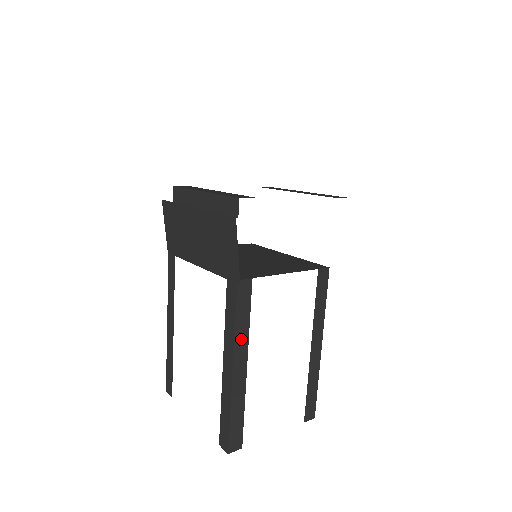
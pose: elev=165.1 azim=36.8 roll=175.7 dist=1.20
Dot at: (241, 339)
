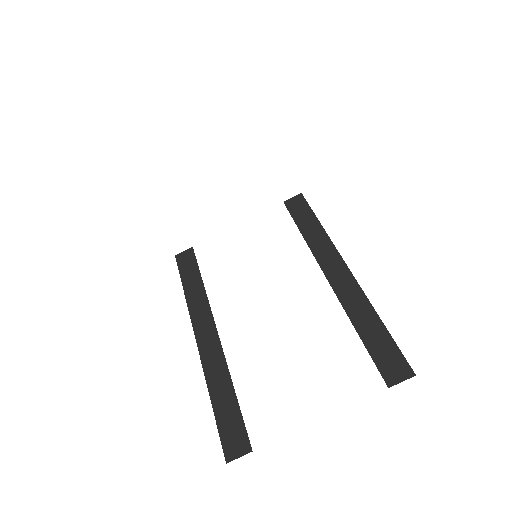
Dot at: (197, 303)
